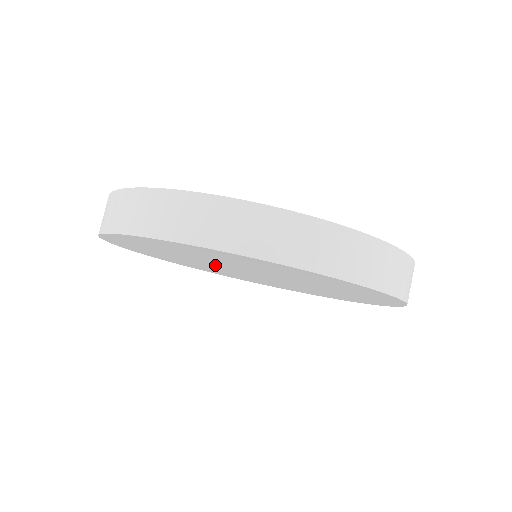
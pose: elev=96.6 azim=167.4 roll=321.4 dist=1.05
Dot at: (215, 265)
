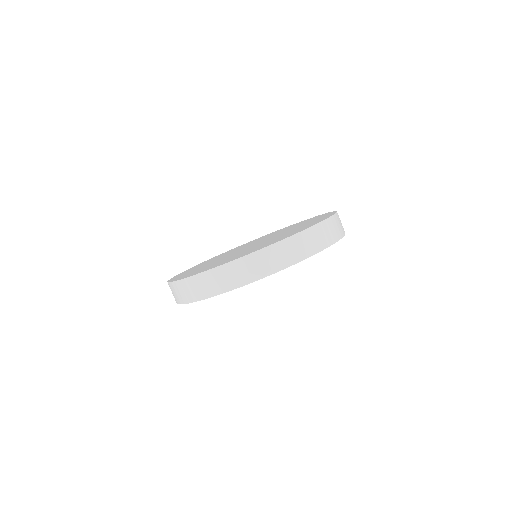
Dot at: occluded
